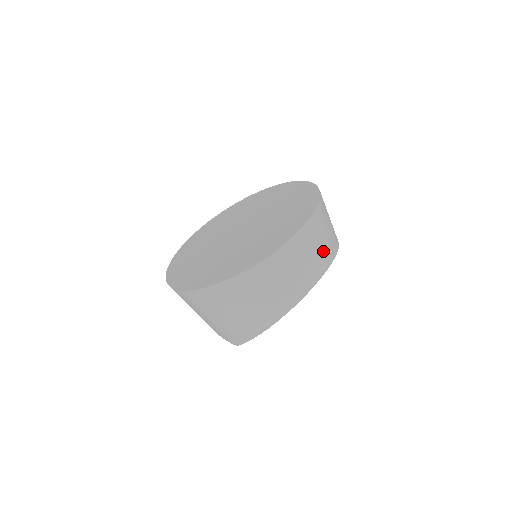
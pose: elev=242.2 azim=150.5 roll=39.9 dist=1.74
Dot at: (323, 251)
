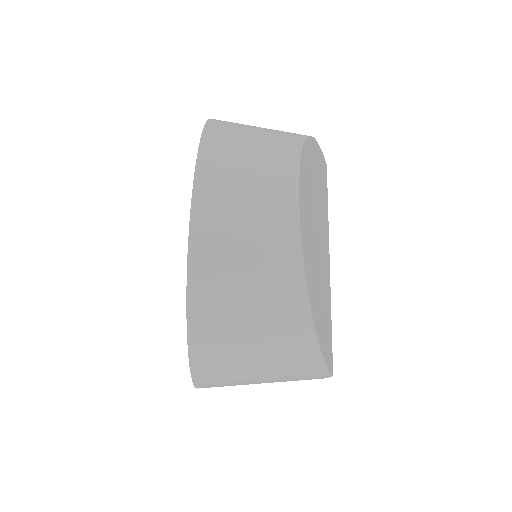
Dot at: (265, 177)
